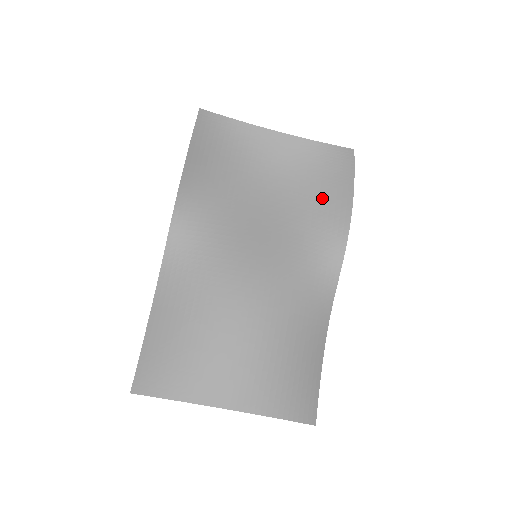
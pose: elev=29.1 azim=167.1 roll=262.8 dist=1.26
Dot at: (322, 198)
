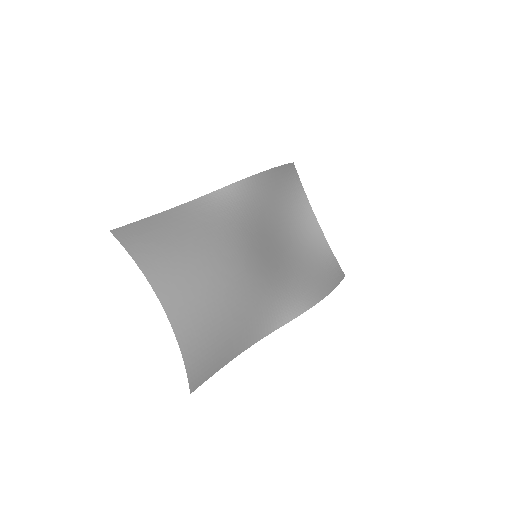
Dot at: (312, 275)
